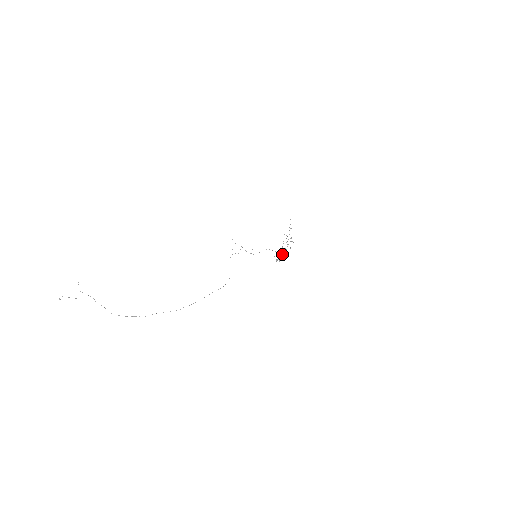
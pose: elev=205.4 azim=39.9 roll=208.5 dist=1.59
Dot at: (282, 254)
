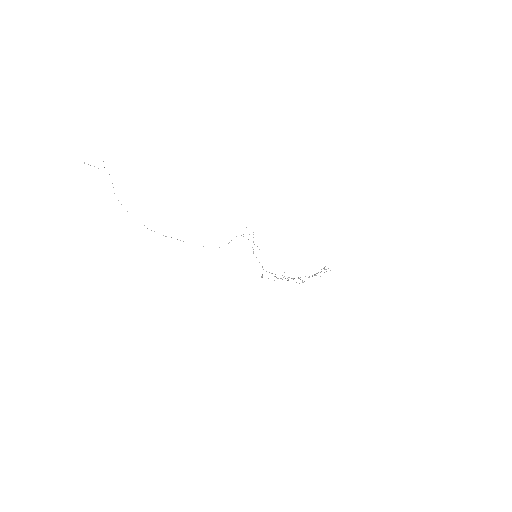
Dot at: occluded
